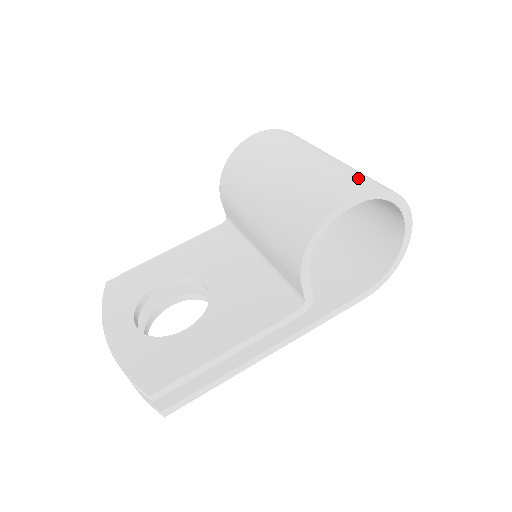
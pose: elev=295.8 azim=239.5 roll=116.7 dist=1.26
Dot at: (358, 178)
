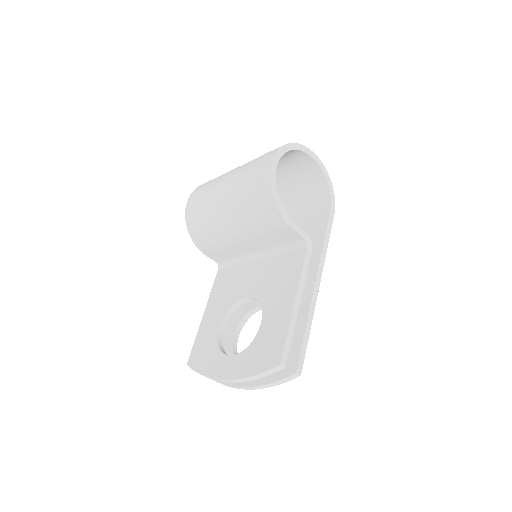
Dot at: (265, 155)
